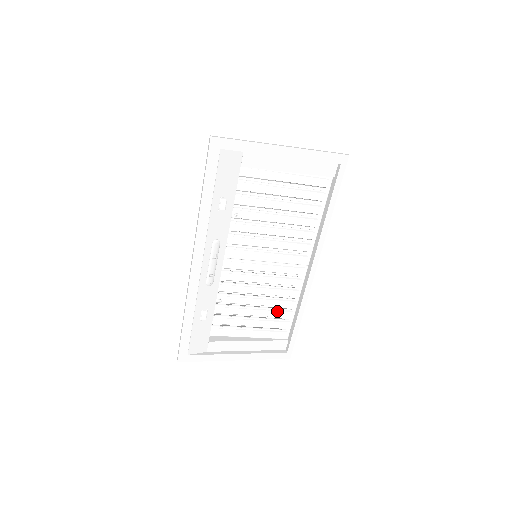
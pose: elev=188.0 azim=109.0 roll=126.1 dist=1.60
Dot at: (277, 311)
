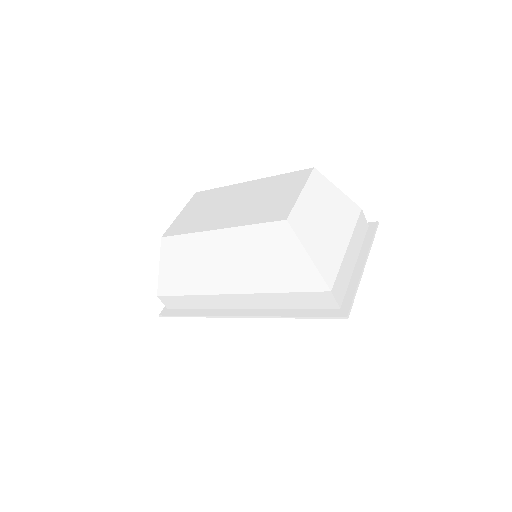
Dot at: occluded
